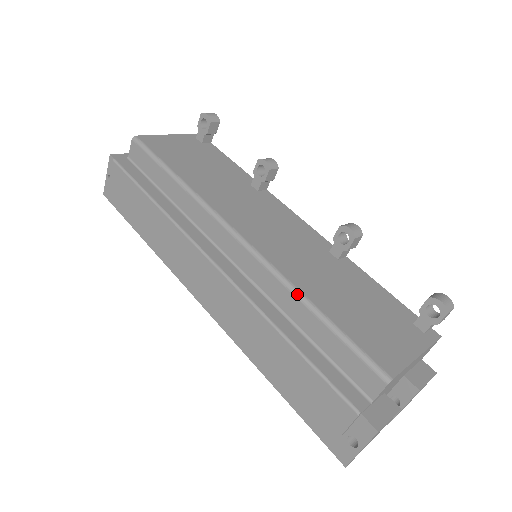
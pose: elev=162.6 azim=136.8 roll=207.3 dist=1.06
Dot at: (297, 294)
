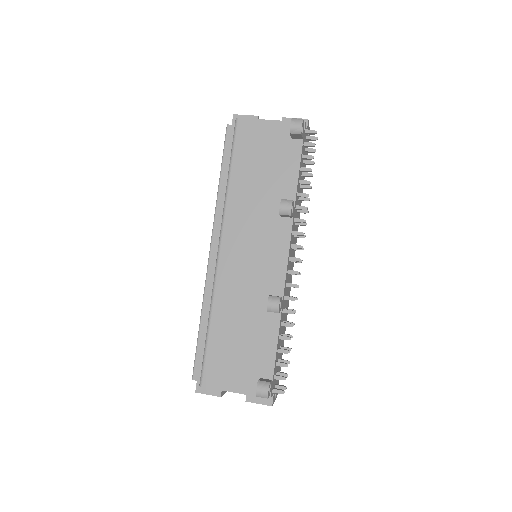
Dot at: (210, 311)
